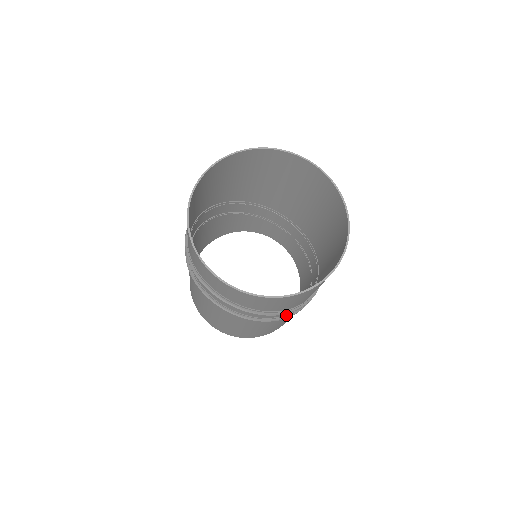
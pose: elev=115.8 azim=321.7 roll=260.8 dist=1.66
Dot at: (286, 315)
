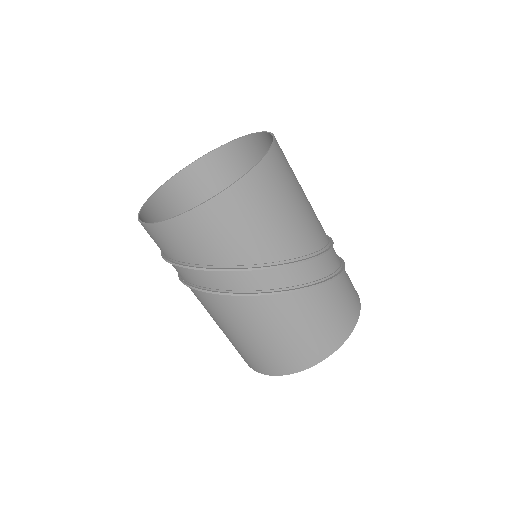
Dot at: (254, 291)
